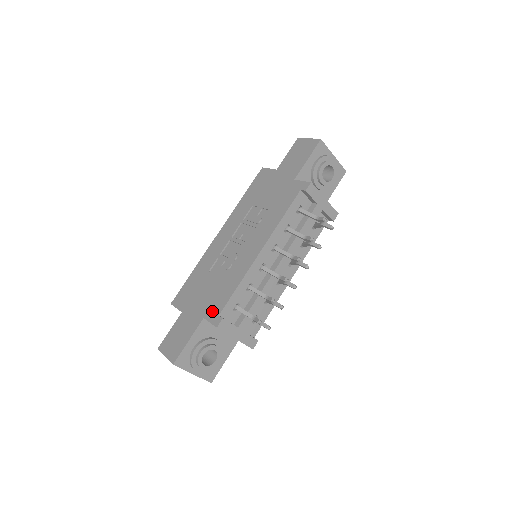
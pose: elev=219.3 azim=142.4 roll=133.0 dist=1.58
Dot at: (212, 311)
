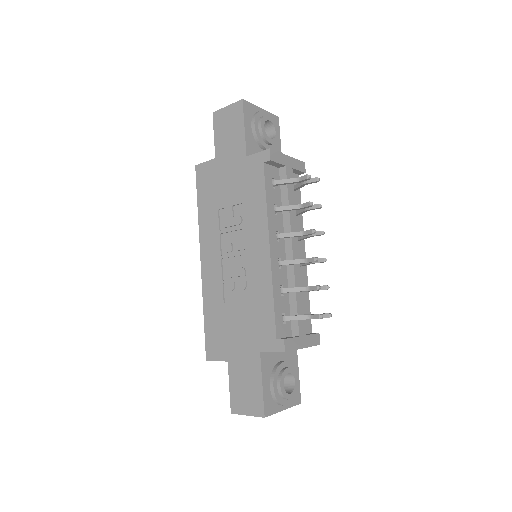
Dot at: (264, 340)
